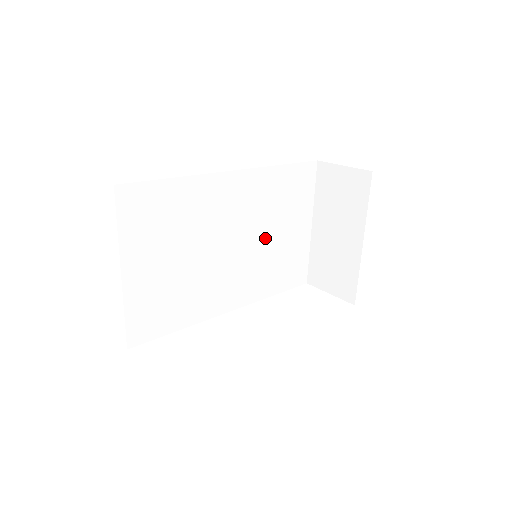
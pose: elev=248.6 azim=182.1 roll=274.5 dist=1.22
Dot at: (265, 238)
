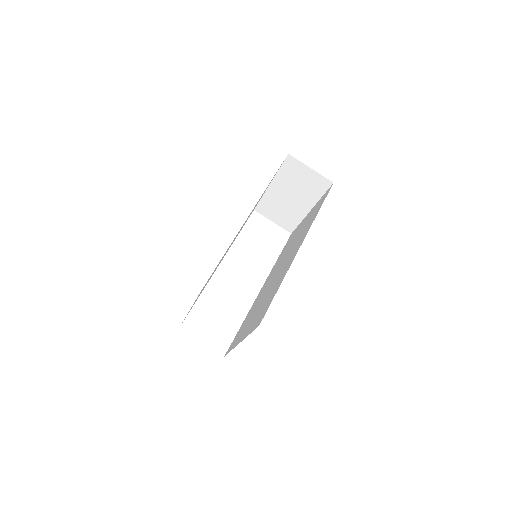
Dot at: occluded
